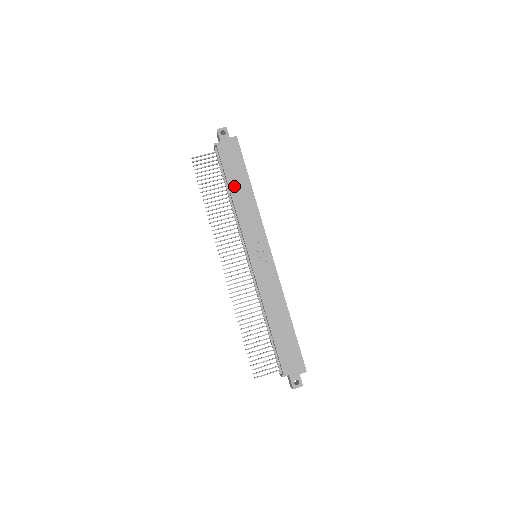
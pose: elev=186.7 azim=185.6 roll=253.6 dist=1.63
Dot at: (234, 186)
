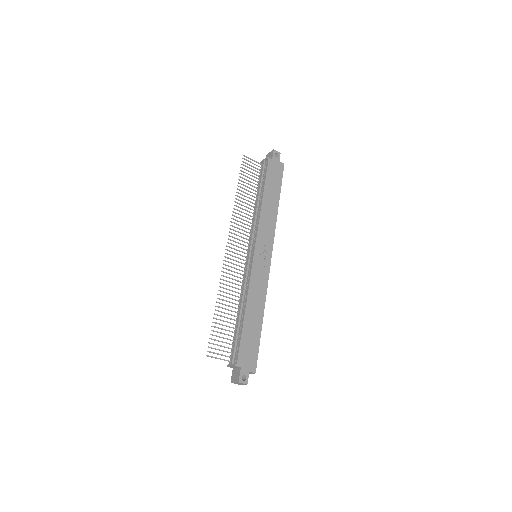
Dot at: (267, 194)
